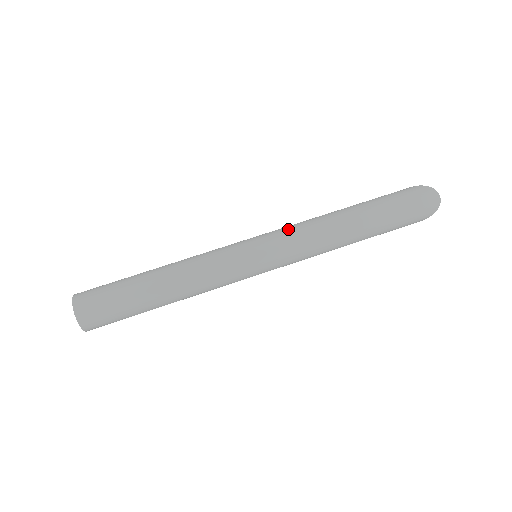
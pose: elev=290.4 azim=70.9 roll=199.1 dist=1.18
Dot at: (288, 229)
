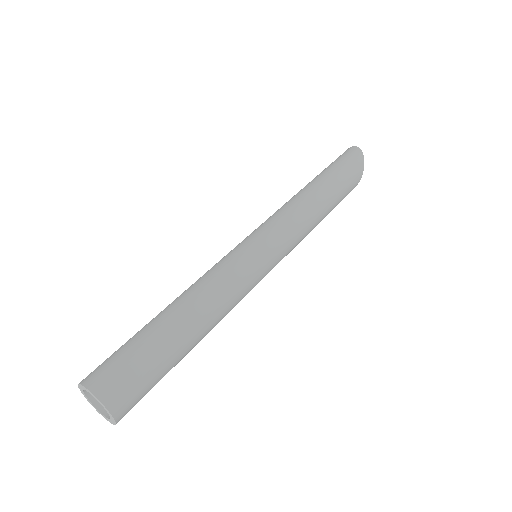
Dot at: occluded
